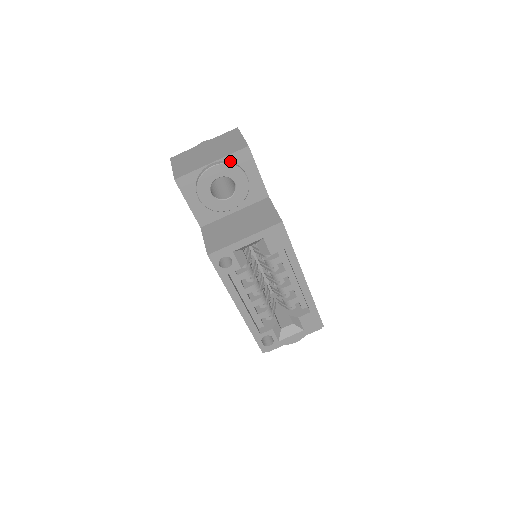
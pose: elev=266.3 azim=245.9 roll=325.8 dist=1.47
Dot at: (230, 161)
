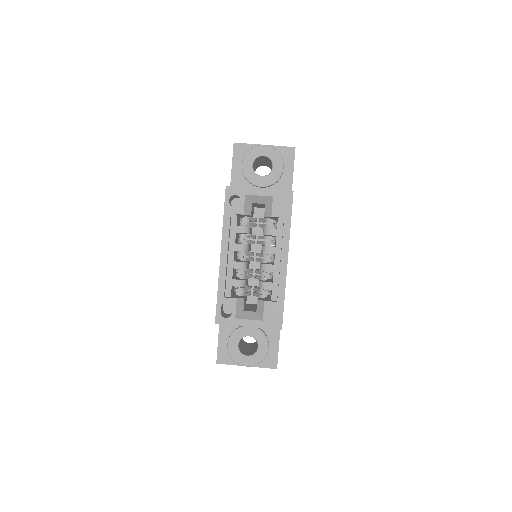
Dot at: (278, 151)
